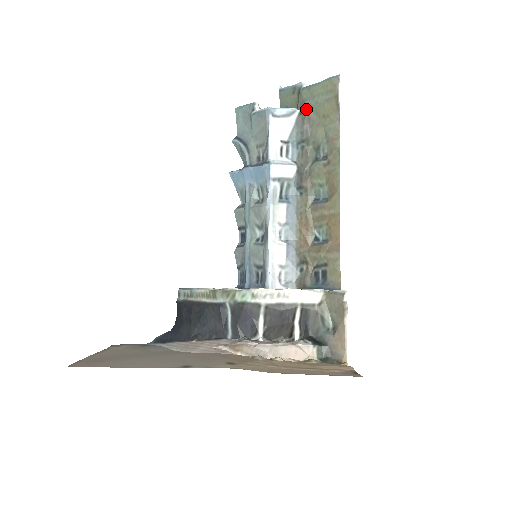
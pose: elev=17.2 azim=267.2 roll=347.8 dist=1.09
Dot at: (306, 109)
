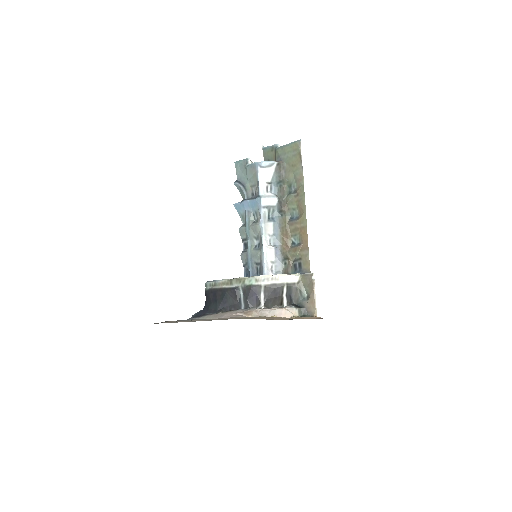
Dot at: (281, 161)
